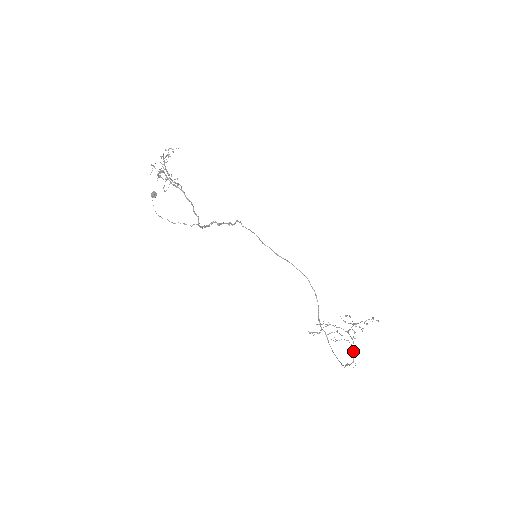
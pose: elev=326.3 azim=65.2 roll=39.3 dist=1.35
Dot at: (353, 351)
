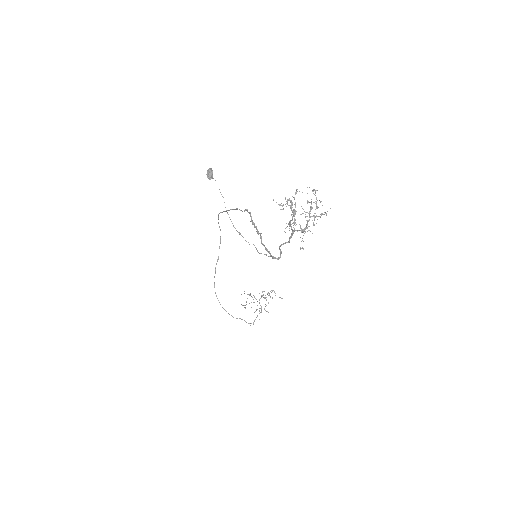
Dot at: (257, 316)
